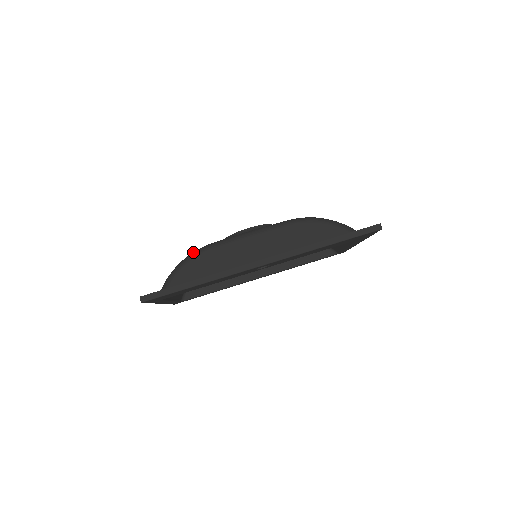
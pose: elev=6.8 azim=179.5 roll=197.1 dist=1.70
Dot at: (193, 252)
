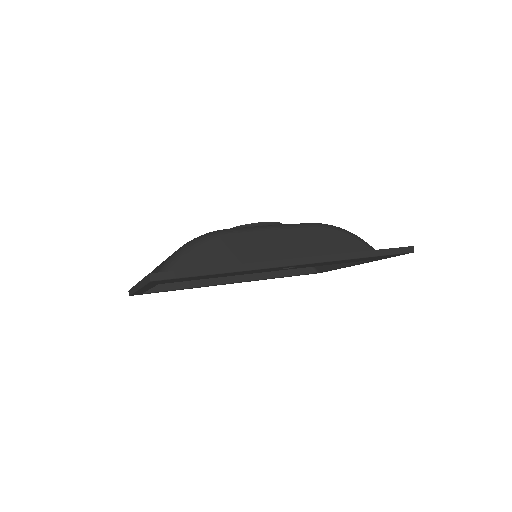
Dot at: (204, 234)
